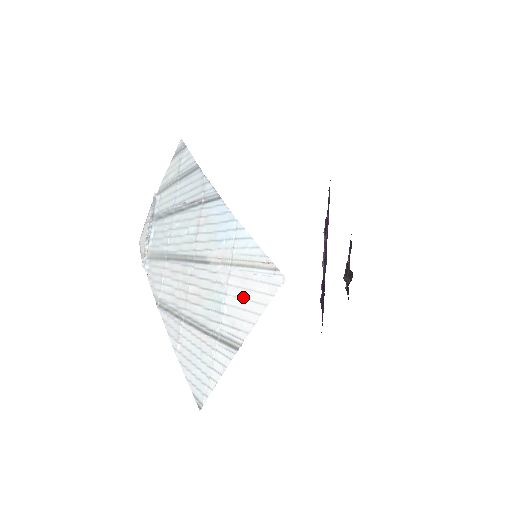
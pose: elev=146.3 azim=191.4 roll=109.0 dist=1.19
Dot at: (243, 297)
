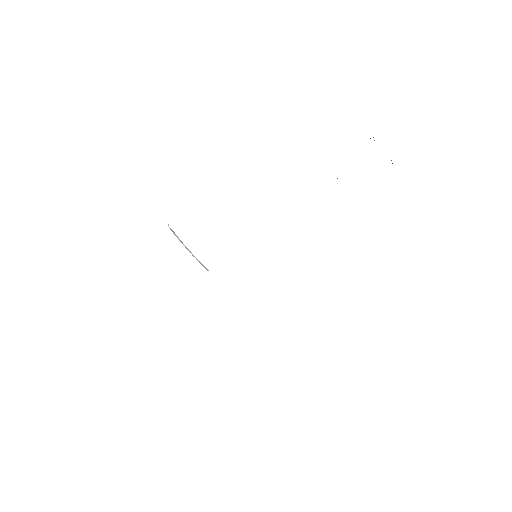
Dot at: occluded
